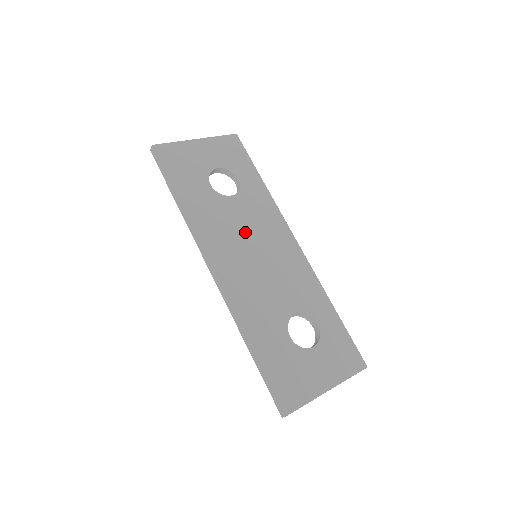
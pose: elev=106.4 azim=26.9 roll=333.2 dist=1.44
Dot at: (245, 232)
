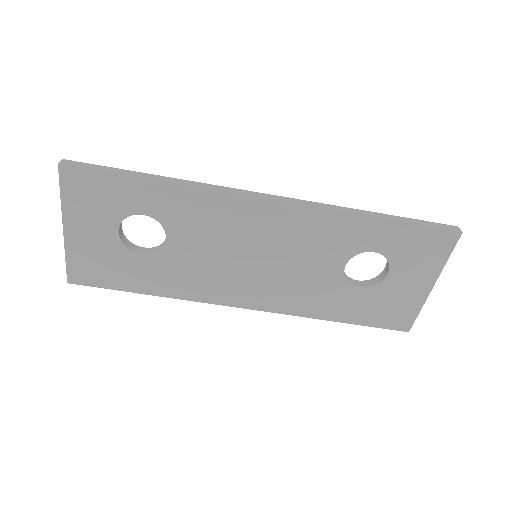
Dot at: (222, 255)
